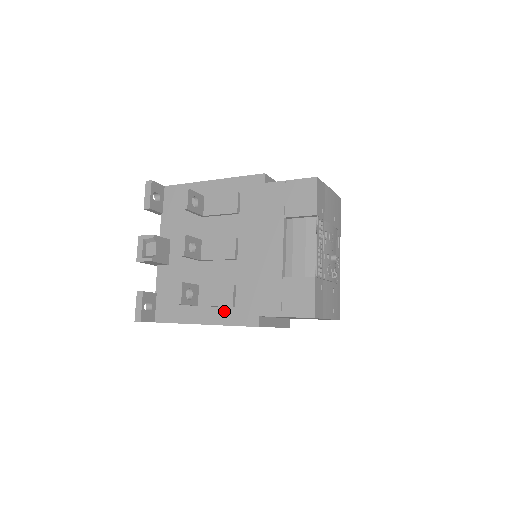
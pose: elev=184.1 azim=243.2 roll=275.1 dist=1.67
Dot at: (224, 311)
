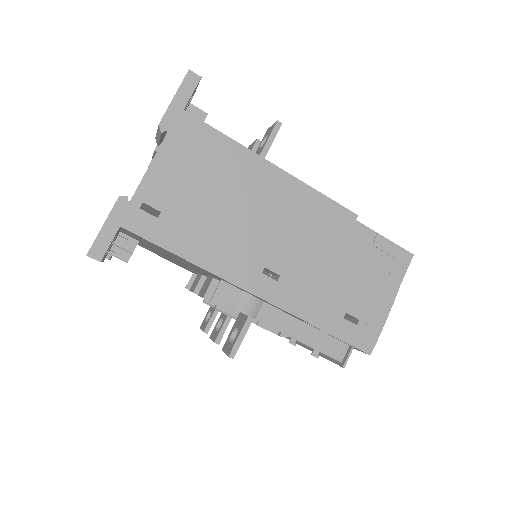
Dot at: occluded
